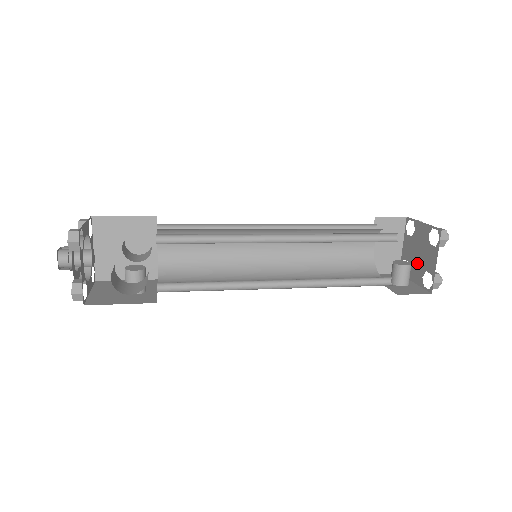
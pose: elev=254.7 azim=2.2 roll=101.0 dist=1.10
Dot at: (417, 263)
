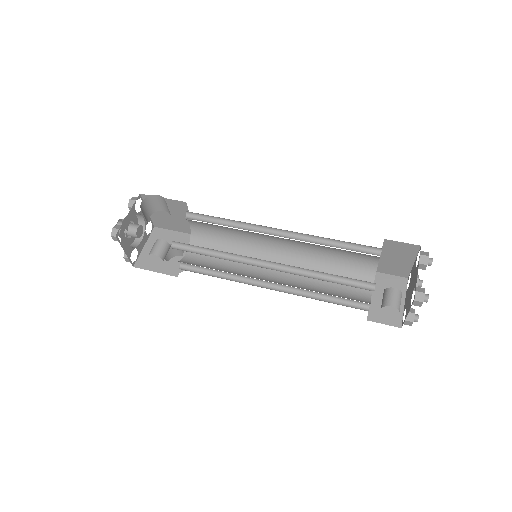
Dot at: (410, 296)
